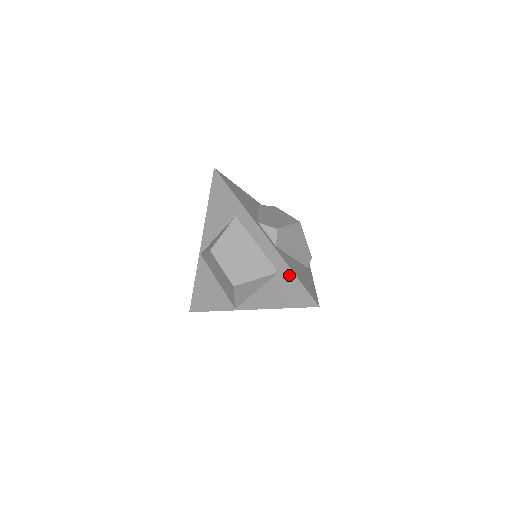
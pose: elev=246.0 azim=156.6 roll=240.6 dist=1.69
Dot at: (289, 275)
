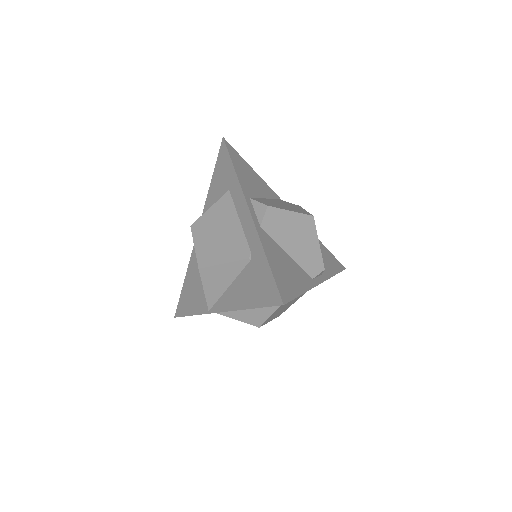
Dot at: (261, 260)
